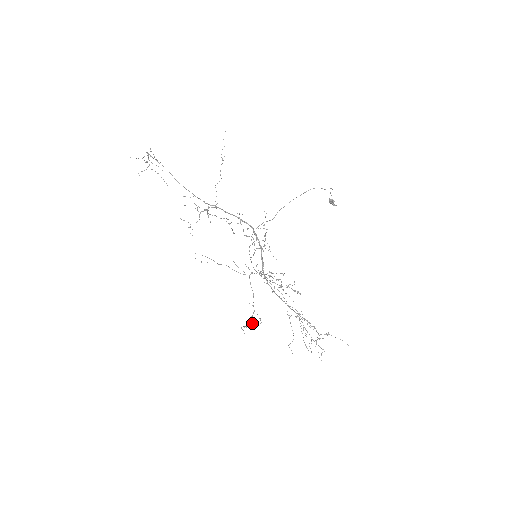
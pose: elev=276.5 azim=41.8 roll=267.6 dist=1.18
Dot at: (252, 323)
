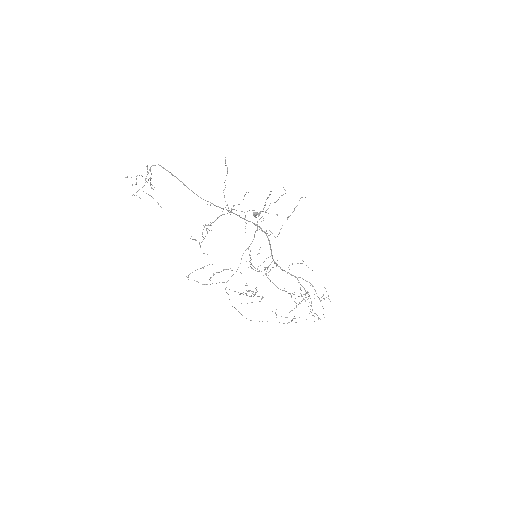
Dot at: occluded
